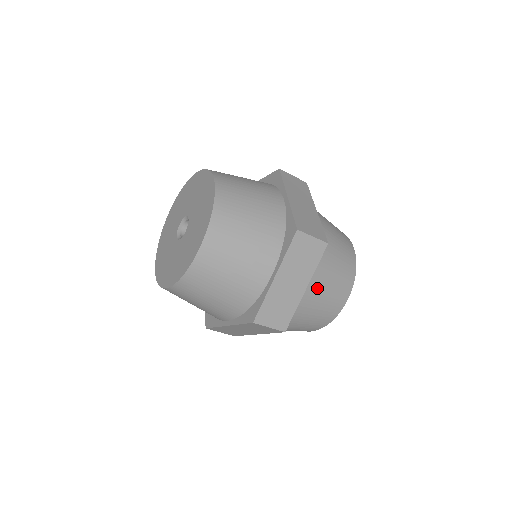
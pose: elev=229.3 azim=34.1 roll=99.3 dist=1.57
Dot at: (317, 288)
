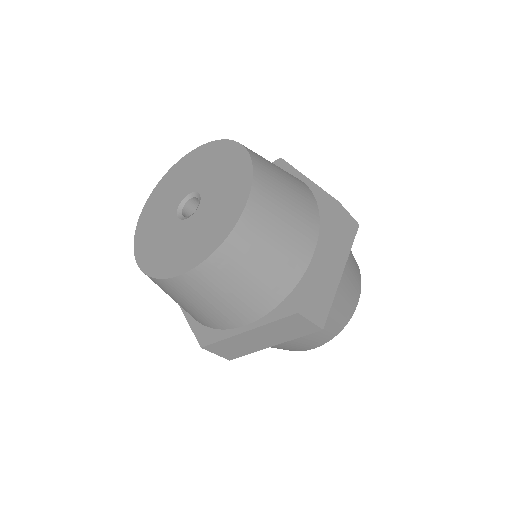
Dot at: (287, 341)
